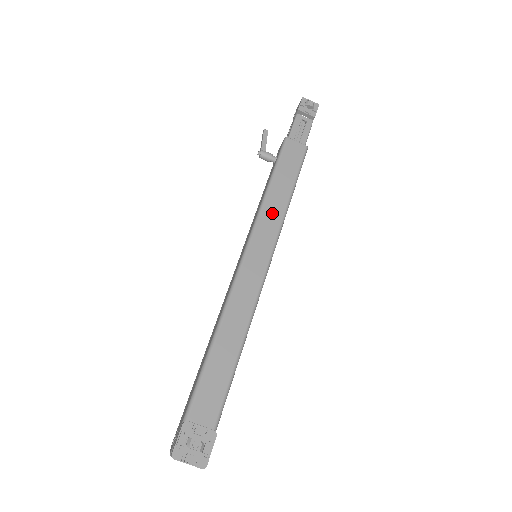
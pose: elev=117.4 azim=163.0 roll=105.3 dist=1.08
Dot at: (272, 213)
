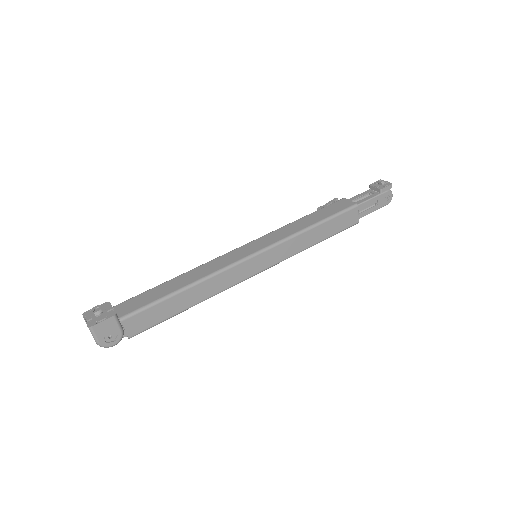
Dot at: (286, 231)
